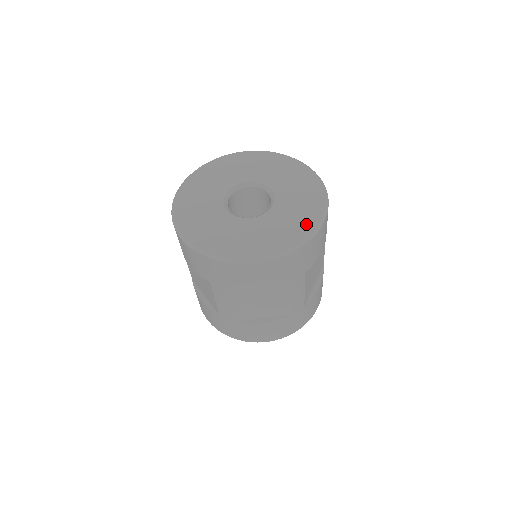
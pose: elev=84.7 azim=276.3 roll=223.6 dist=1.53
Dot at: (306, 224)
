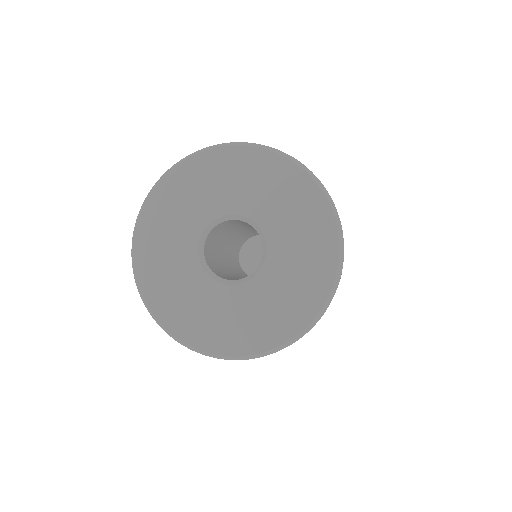
Dot at: (324, 236)
